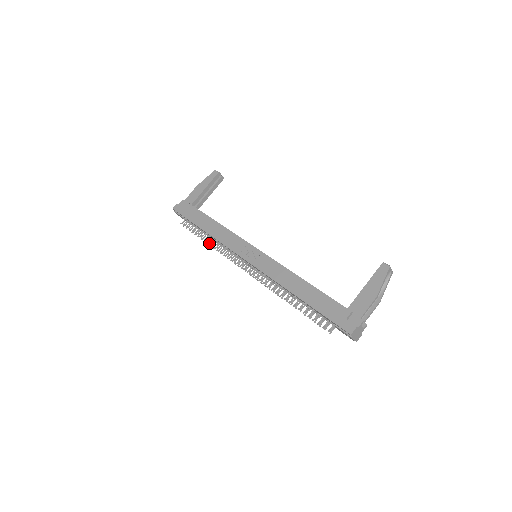
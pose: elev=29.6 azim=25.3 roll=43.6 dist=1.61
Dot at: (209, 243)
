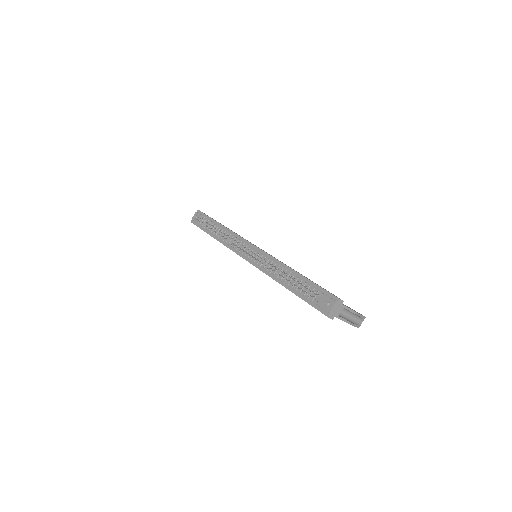
Dot at: occluded
